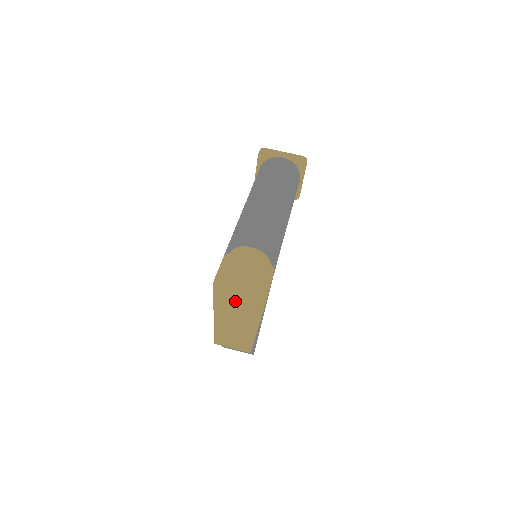
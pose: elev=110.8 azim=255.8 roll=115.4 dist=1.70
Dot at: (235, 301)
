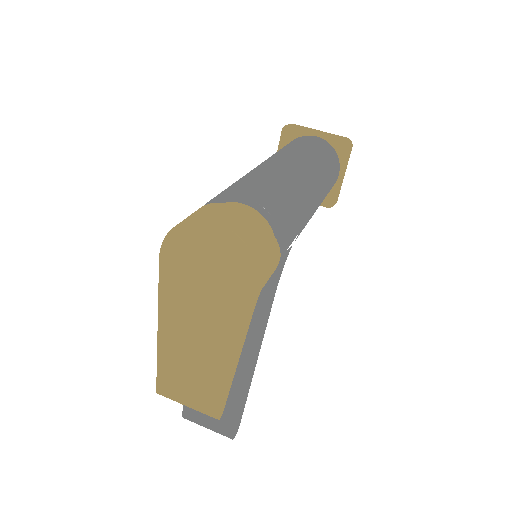
Dot at: (197, 296)
